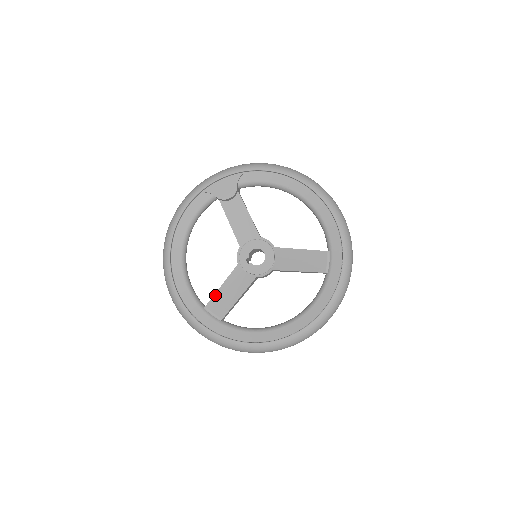
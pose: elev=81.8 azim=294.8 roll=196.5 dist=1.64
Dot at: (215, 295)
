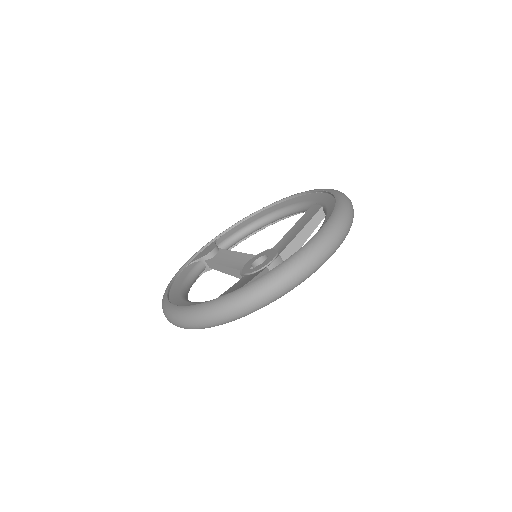
Dot at: (227, 290)
